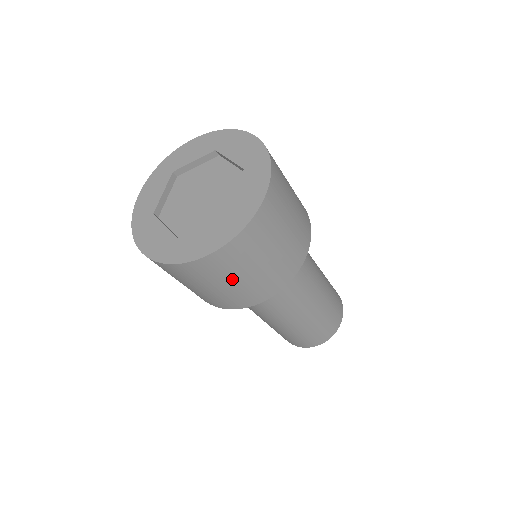
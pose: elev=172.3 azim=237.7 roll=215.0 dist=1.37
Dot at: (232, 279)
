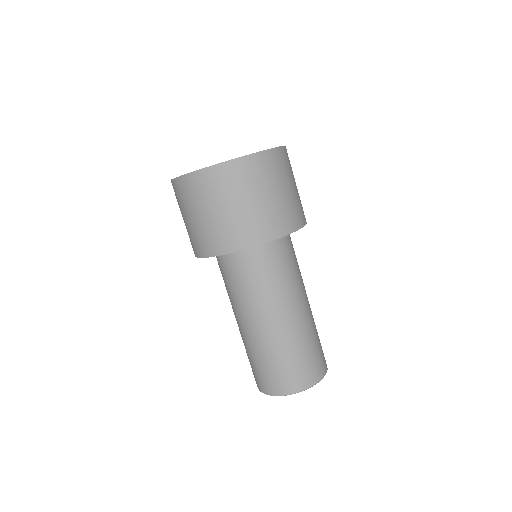
Dot at: (234, 201)
